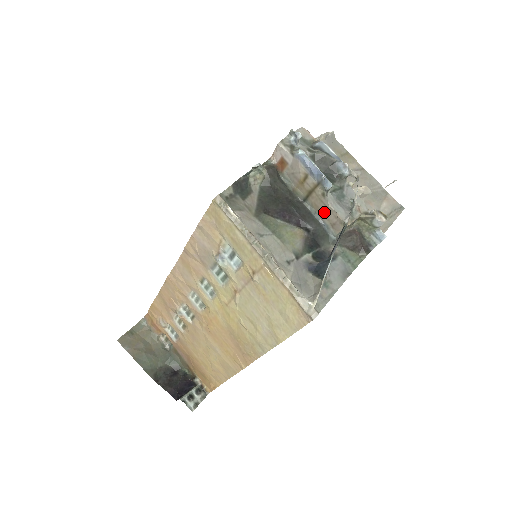
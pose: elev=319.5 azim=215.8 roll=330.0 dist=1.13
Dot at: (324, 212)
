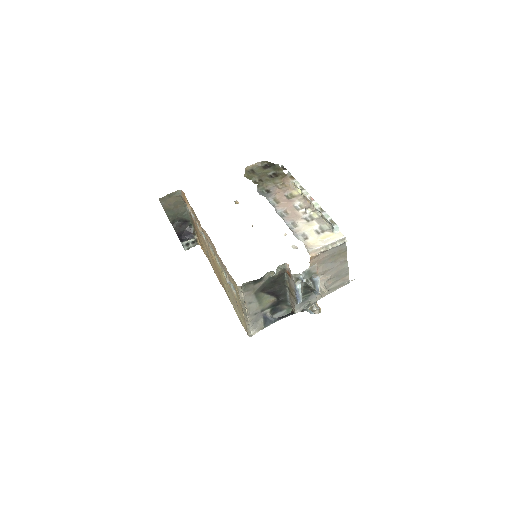
Dot at: (291, 300)
